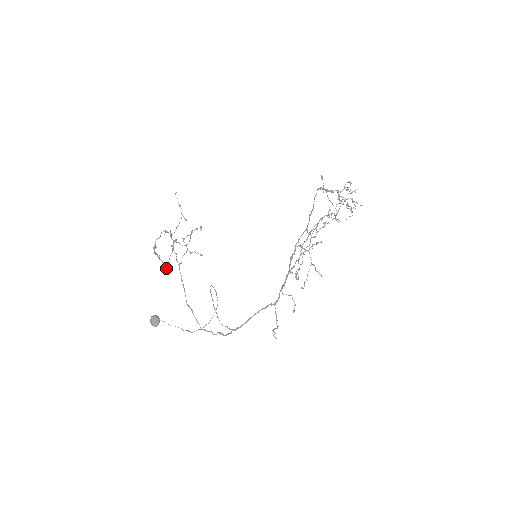
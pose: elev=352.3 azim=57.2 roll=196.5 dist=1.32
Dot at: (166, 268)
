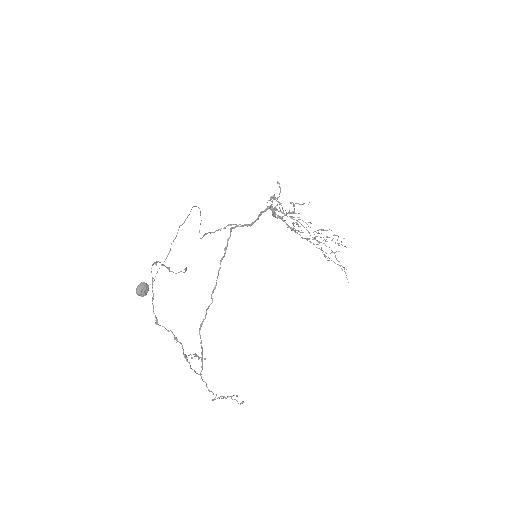
Dot at: (156, 262)
